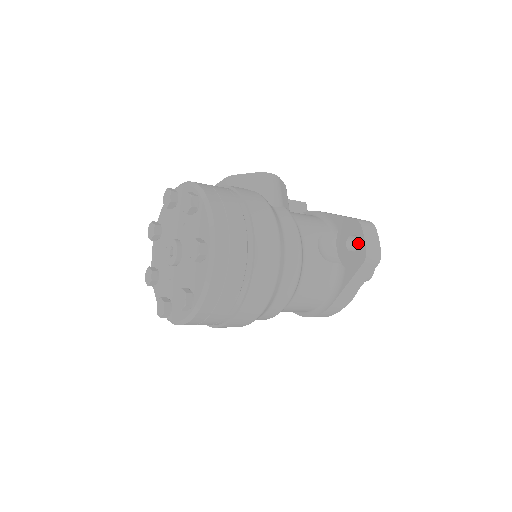
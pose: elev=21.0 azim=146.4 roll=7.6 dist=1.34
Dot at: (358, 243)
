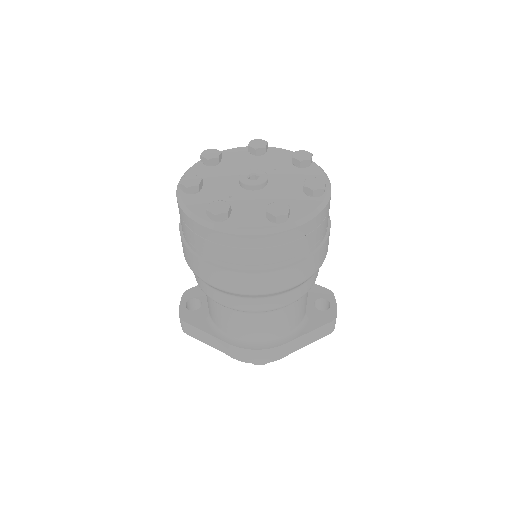
Dot at: occluded
